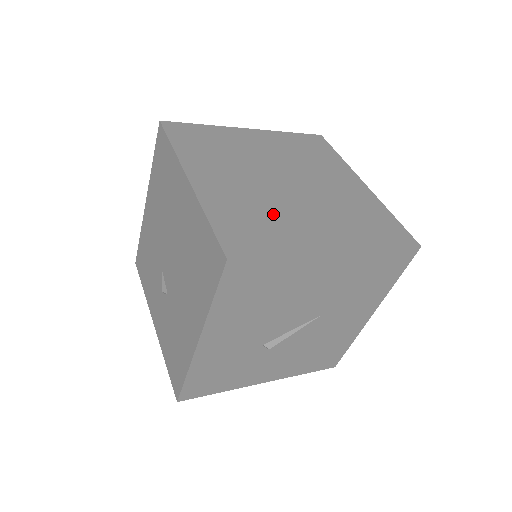
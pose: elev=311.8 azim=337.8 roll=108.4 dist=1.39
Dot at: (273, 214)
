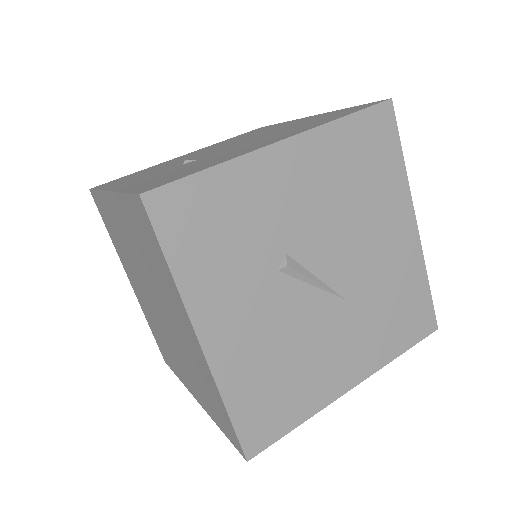
Dot at: occluded
